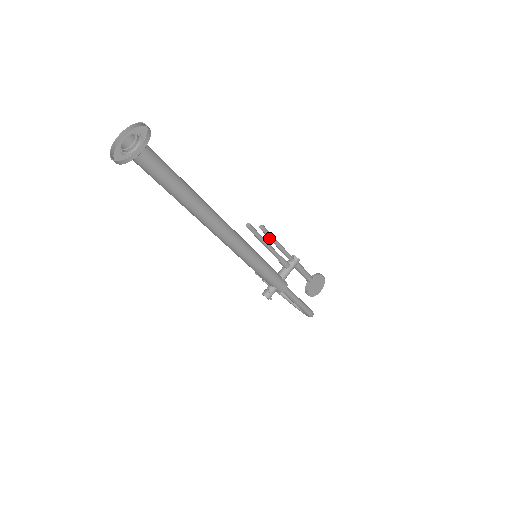
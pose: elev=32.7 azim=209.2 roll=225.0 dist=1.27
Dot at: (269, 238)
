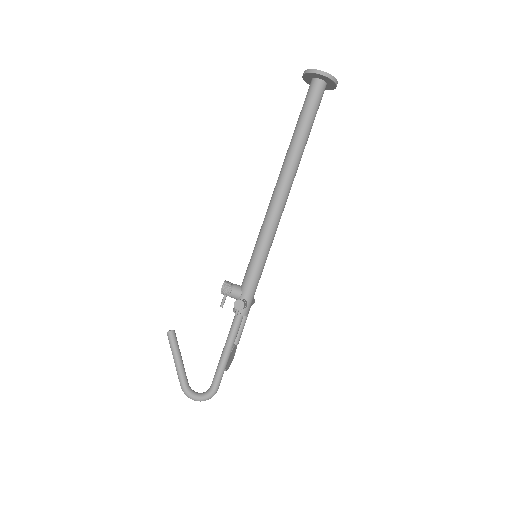
Dot at: occluded
